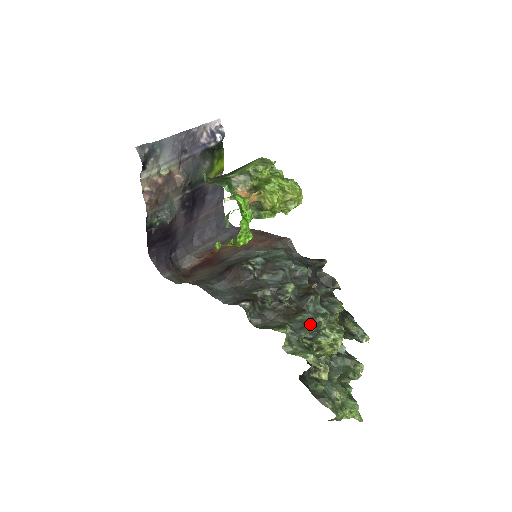
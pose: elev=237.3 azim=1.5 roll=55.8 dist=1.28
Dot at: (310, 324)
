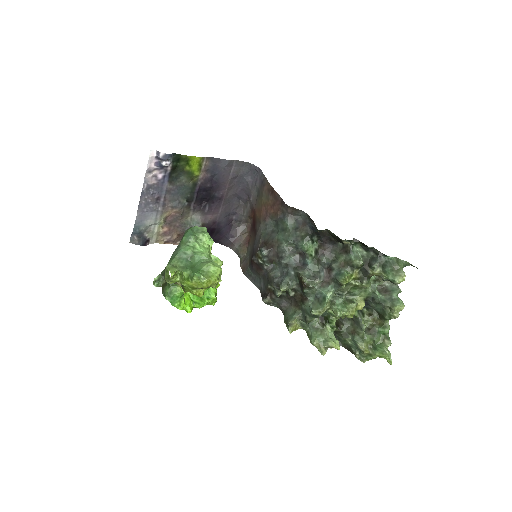
Dot at: (309, 315)
